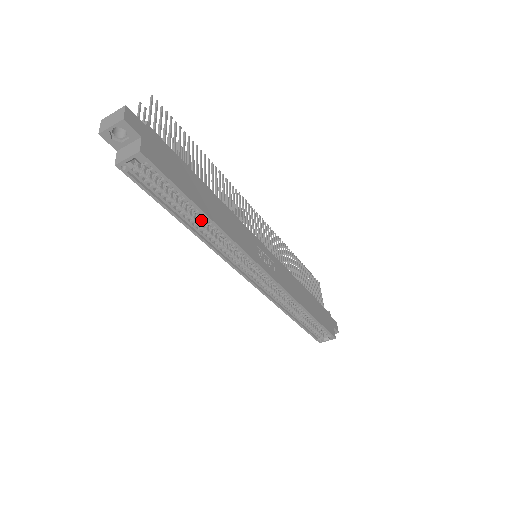
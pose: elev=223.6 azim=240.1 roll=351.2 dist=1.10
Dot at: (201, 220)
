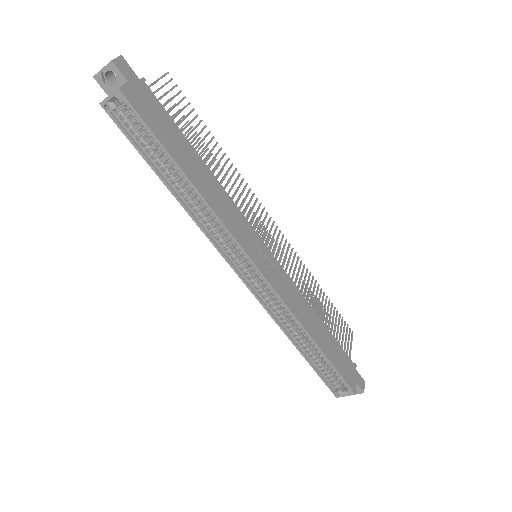
Dot at: (186, 187)
